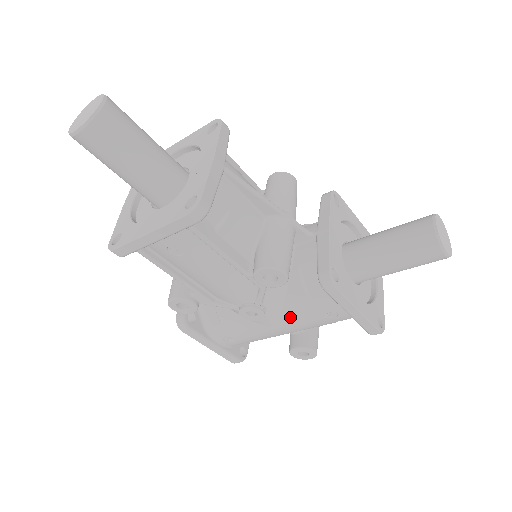
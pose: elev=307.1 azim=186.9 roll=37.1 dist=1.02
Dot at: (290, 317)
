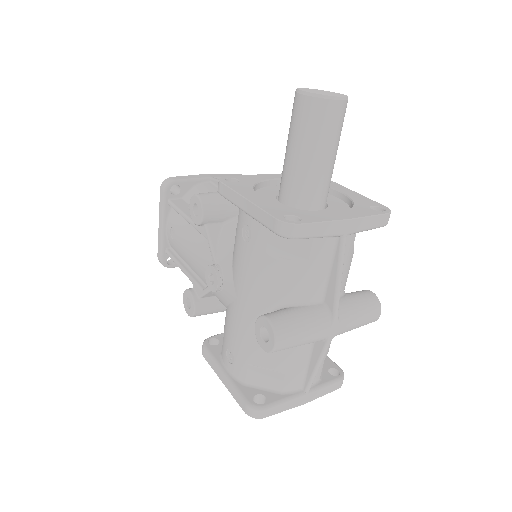
Dot at: (236, 269)
